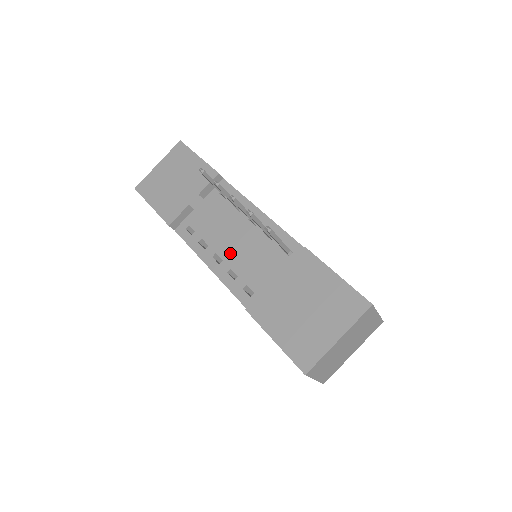
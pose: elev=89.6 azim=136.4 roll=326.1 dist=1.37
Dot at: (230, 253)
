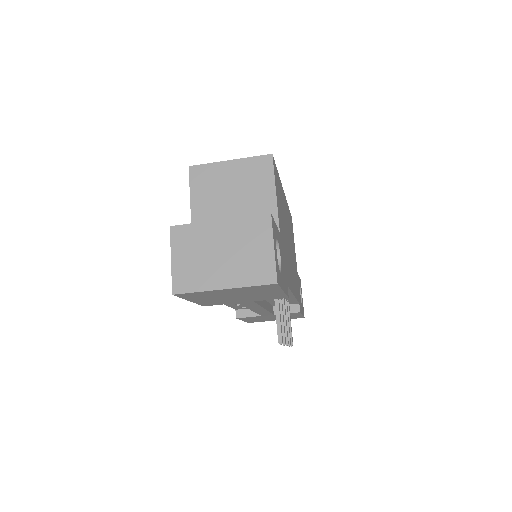
Dot at: occluded
